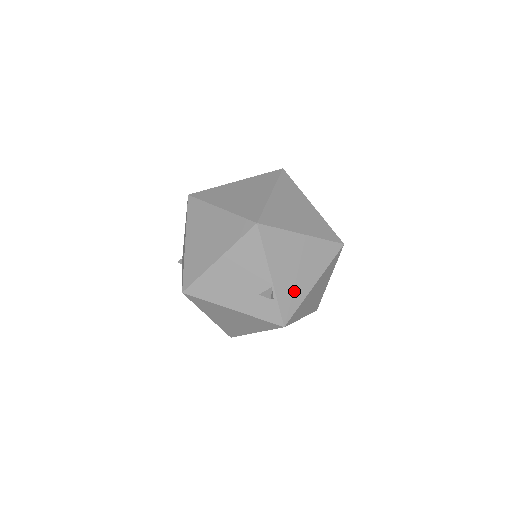
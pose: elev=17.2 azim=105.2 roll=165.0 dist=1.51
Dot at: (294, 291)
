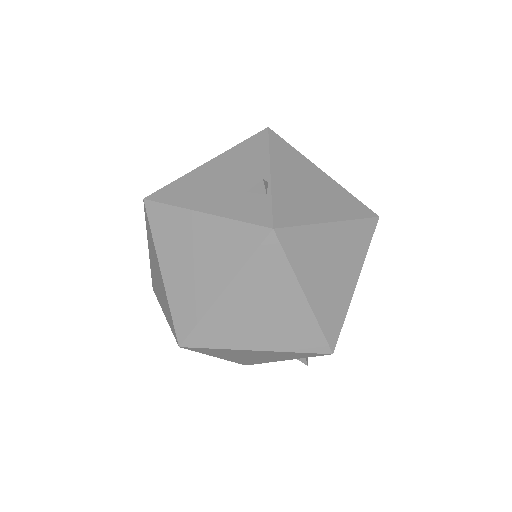
Dot at: (299, 206)
